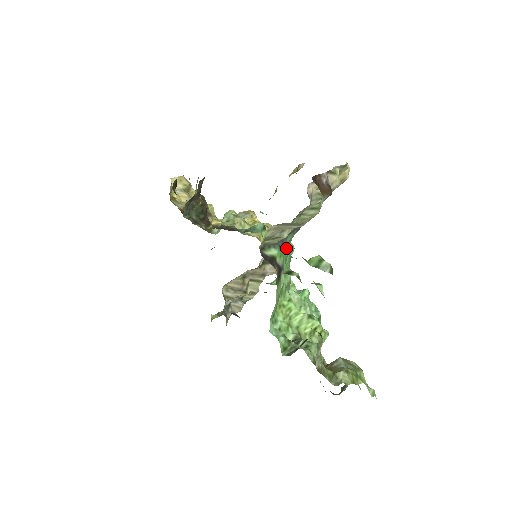
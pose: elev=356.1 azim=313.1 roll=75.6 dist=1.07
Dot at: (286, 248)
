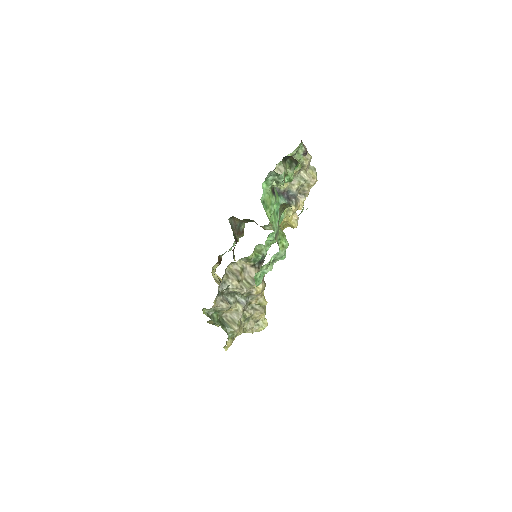
Dot at: (279, 204)
